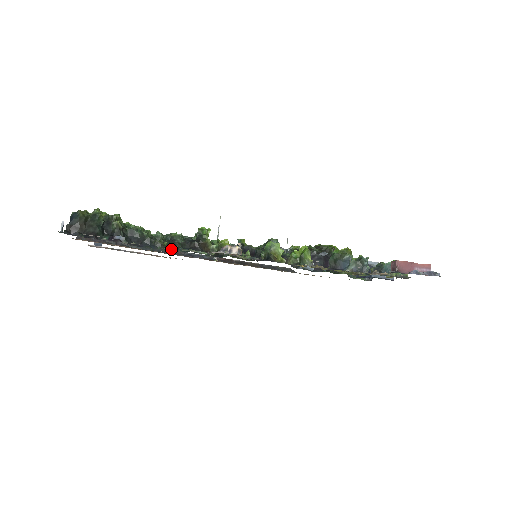
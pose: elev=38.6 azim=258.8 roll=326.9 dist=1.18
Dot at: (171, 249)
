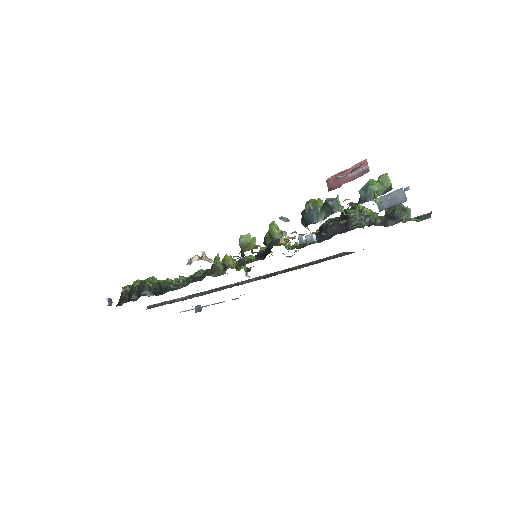
Dot at: (186, 285)
